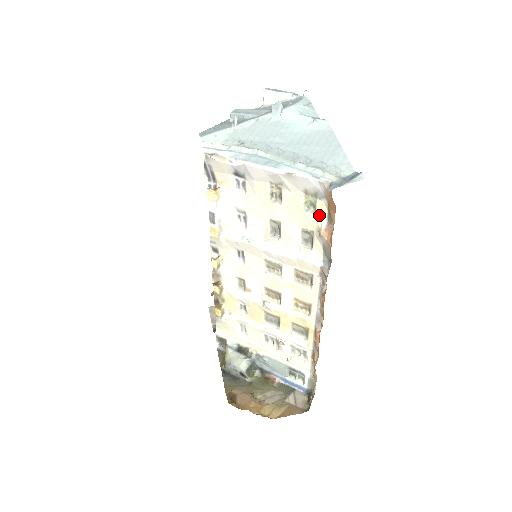
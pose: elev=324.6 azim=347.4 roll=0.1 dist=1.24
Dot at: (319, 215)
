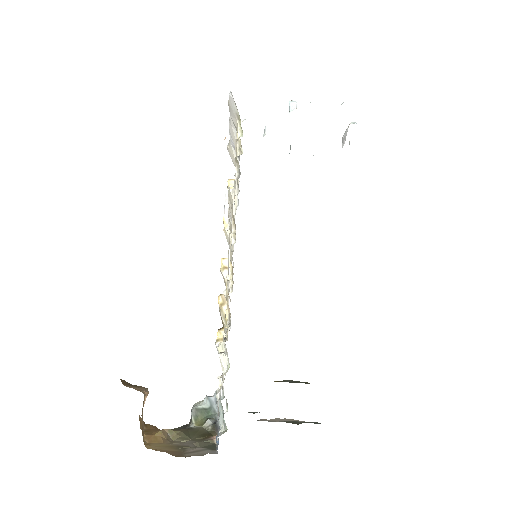
Dot at: occluded
